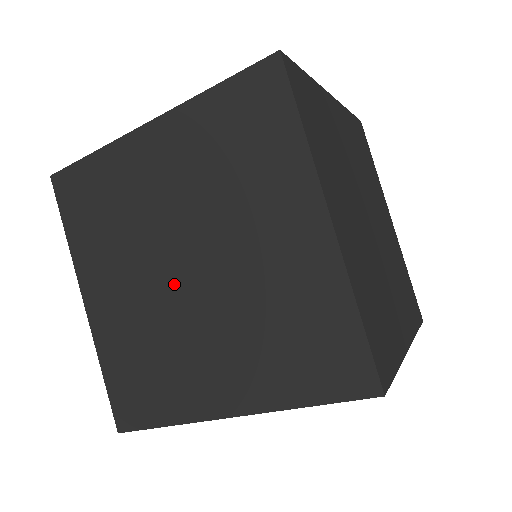
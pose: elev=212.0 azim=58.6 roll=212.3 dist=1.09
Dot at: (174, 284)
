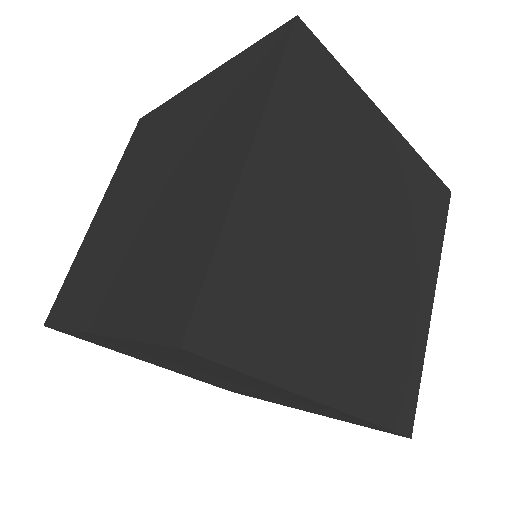
Dot at: occluded
